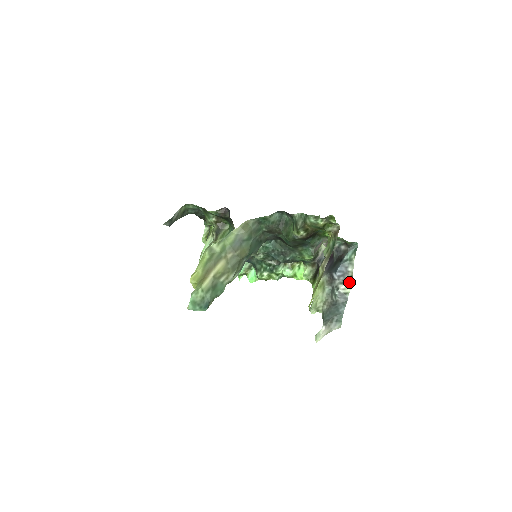
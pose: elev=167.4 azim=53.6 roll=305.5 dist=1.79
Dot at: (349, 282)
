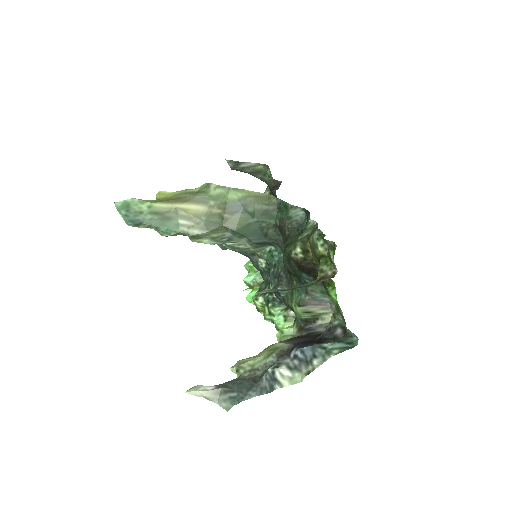
Dot at: (299, 376)
